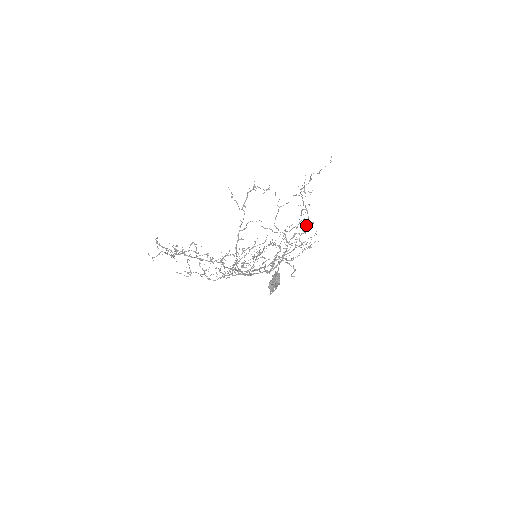
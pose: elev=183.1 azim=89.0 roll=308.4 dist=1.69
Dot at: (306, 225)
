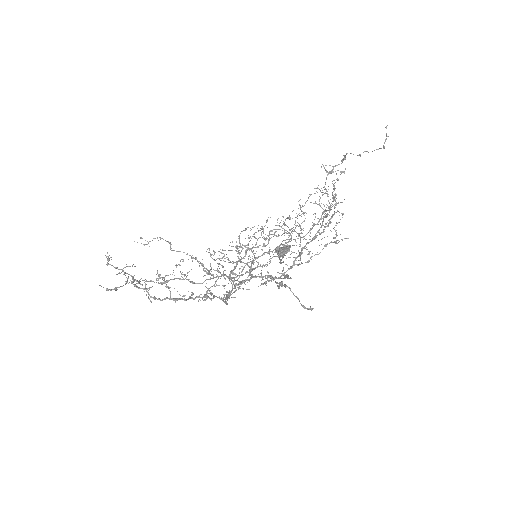
Dot at: occluded
